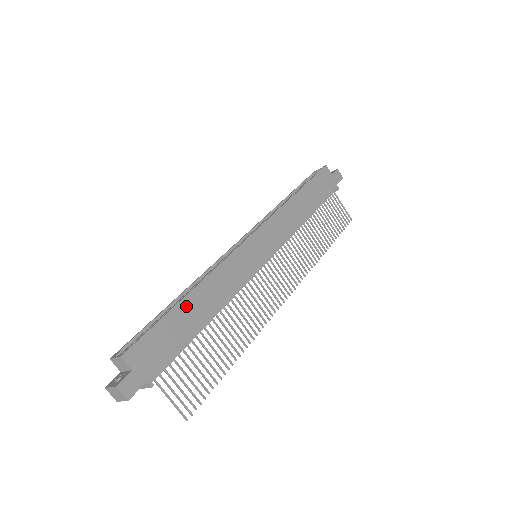
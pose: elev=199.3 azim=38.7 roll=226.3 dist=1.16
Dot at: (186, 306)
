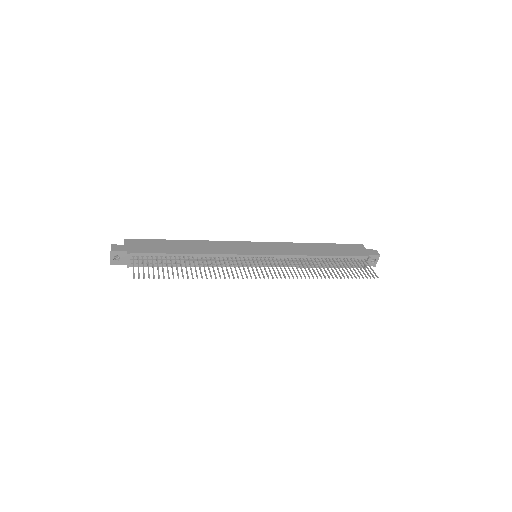
Dot at: (179, 243)
